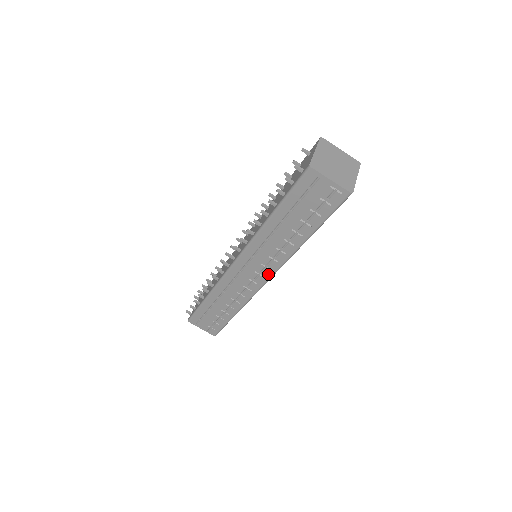
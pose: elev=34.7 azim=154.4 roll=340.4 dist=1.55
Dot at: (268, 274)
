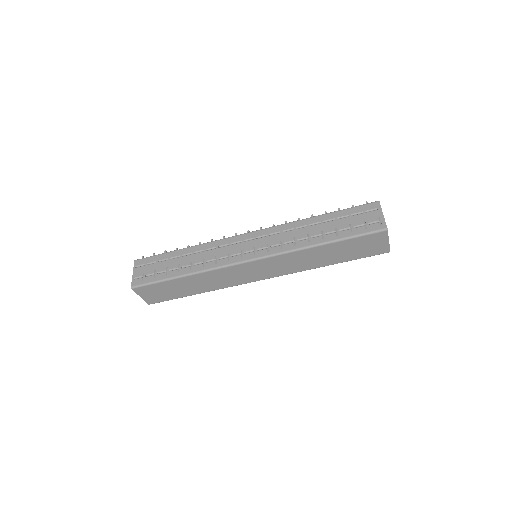
Dot at: (261, 254)
